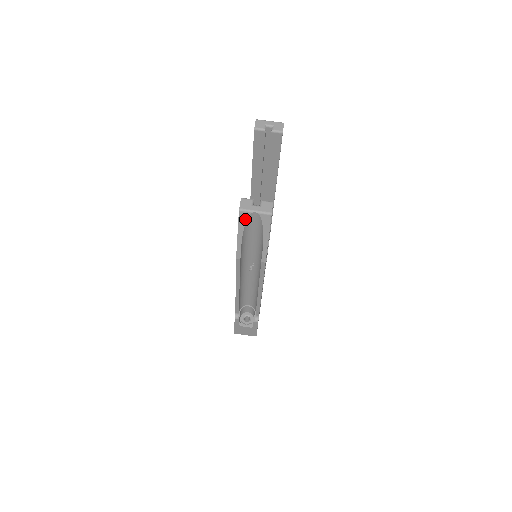
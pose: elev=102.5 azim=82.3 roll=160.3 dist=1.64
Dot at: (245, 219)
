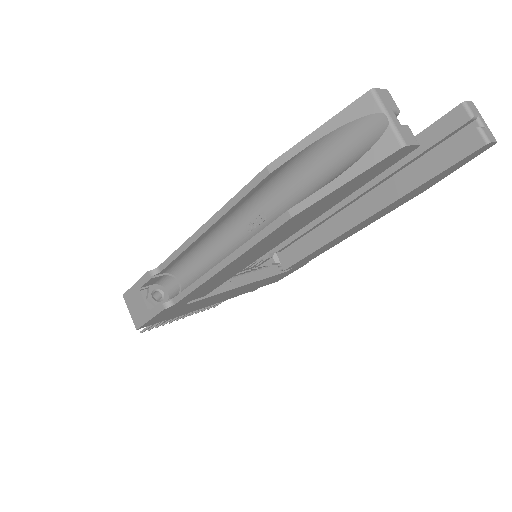
Dot at: (360, 113)
